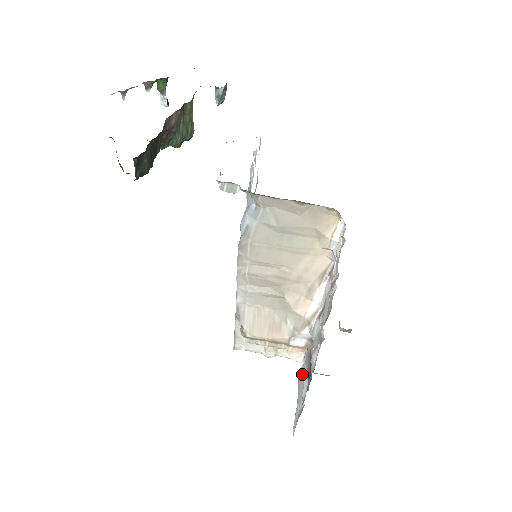
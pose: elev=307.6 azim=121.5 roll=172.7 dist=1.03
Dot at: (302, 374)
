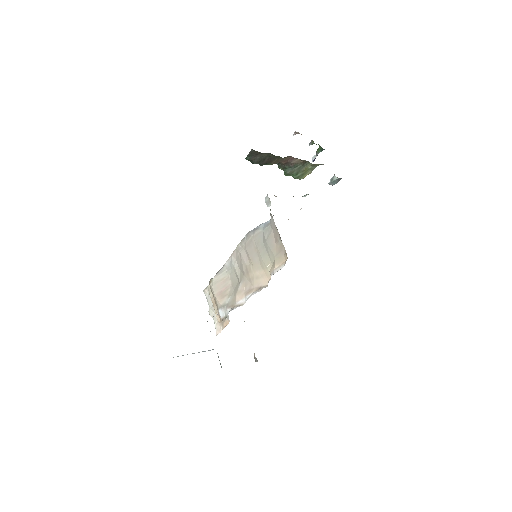
Dot at: occluded
